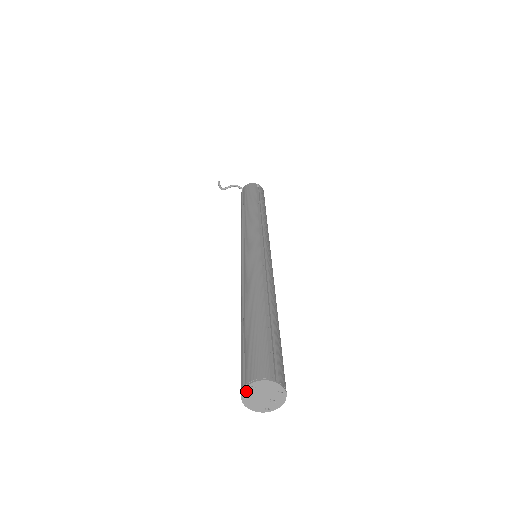
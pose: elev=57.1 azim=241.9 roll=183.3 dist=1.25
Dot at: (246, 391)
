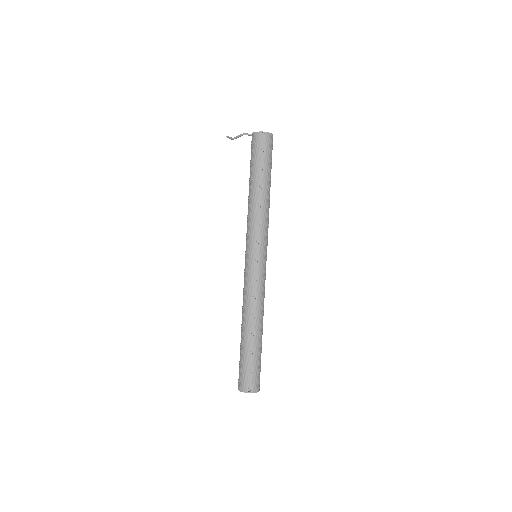
Dot at: occluded
